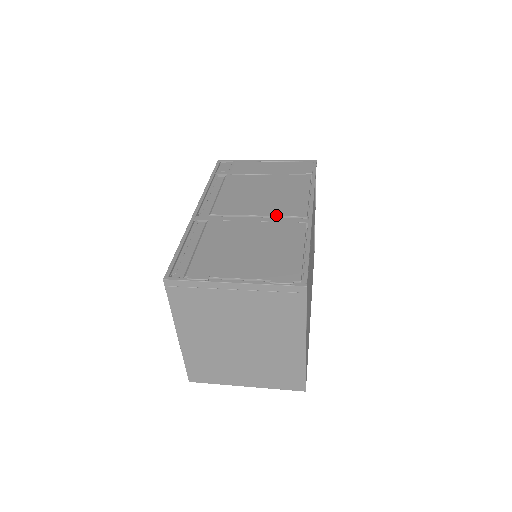
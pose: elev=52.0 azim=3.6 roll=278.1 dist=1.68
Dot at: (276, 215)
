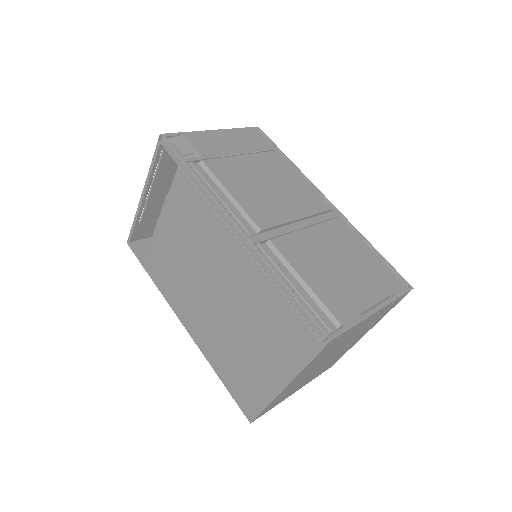
Dot at: (313, 213)
